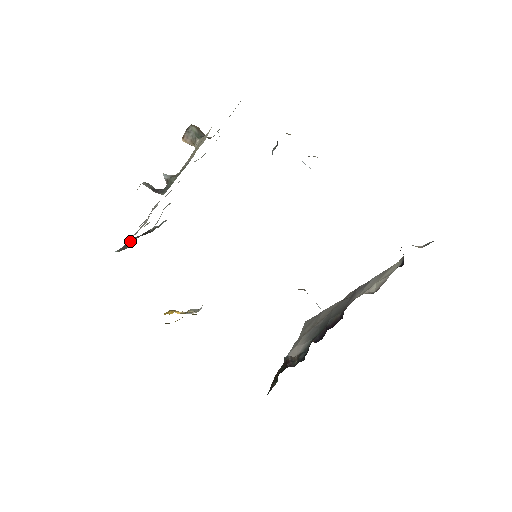
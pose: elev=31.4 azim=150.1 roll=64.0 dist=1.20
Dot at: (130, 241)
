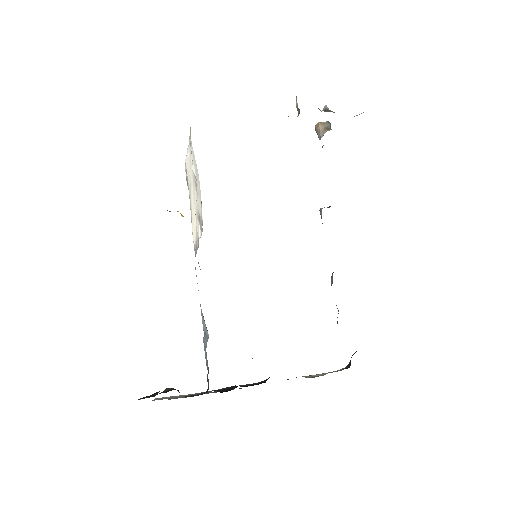
Dot at: occluded
